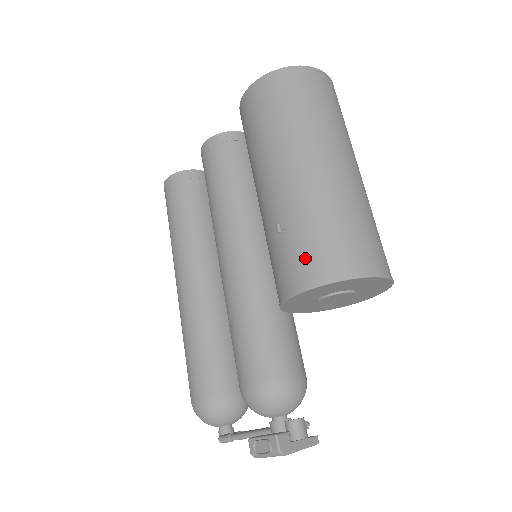
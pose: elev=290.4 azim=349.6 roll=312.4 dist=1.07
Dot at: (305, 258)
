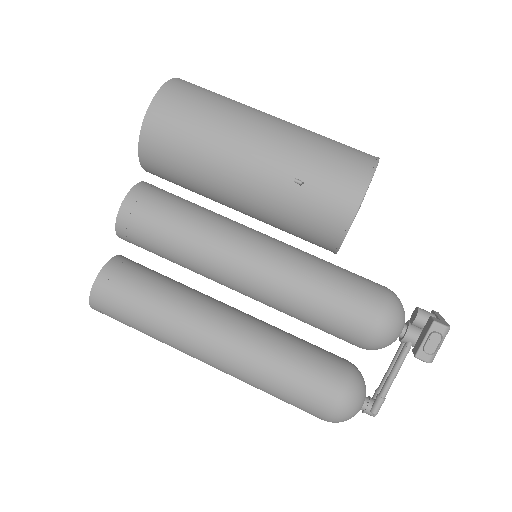
Dot at: (338, 182)
